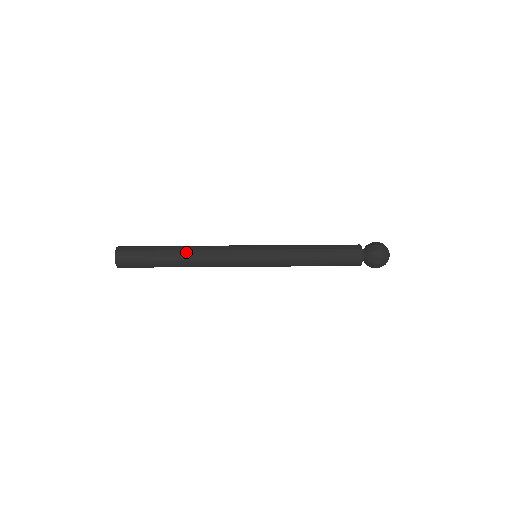
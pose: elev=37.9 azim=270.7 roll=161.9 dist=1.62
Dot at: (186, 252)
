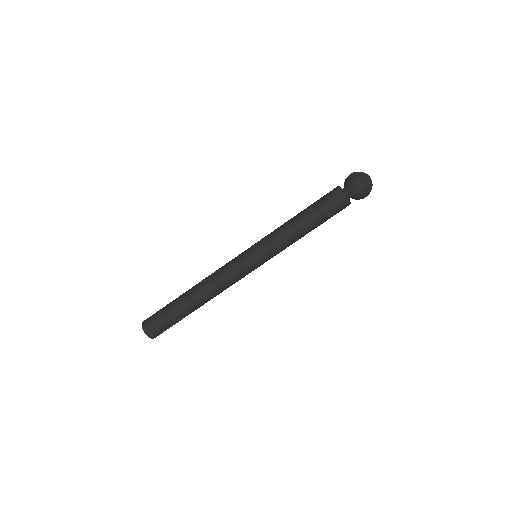
Dot at: (195, 286)
